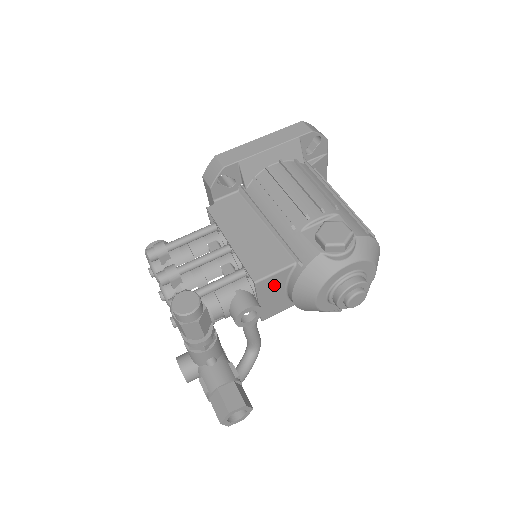
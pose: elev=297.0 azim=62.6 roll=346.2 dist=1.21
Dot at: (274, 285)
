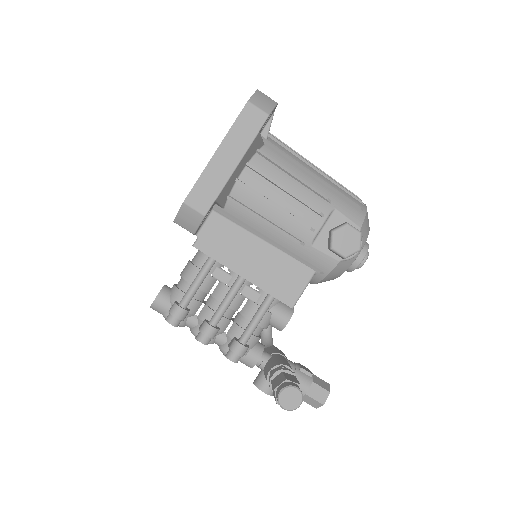
Dot at: occluded
